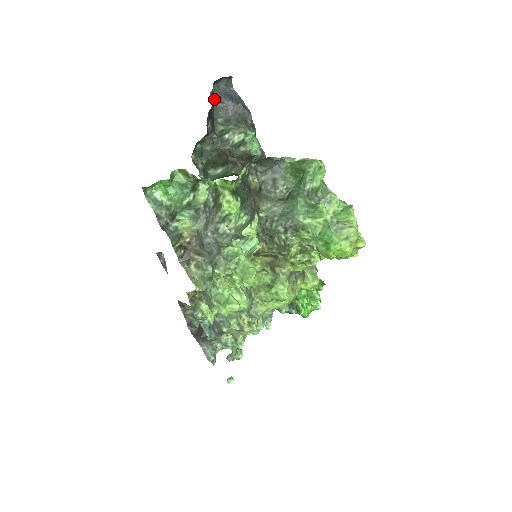
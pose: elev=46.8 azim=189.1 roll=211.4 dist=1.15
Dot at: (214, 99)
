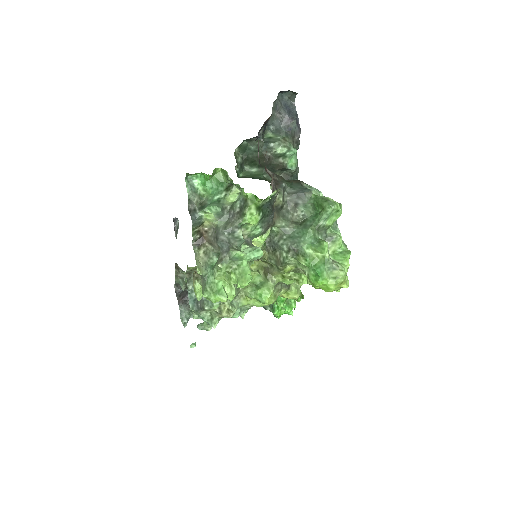
Dot at: (274, 108)
